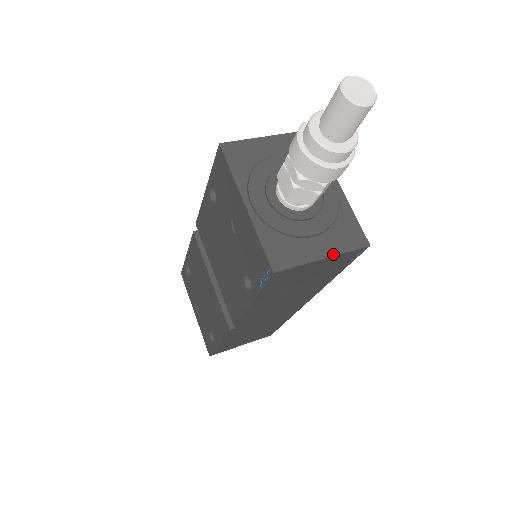
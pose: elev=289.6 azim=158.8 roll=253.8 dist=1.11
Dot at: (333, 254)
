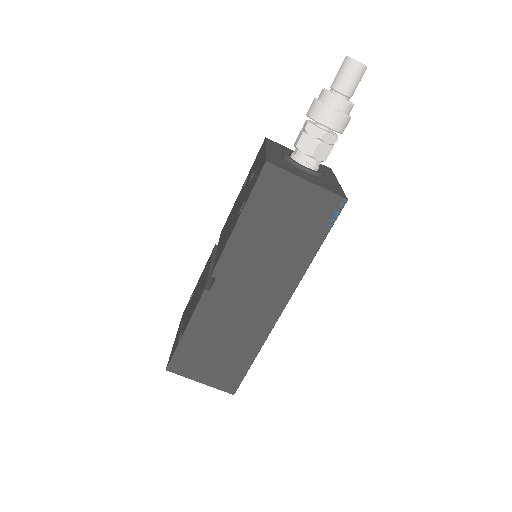
Dot at: (316, 184)
